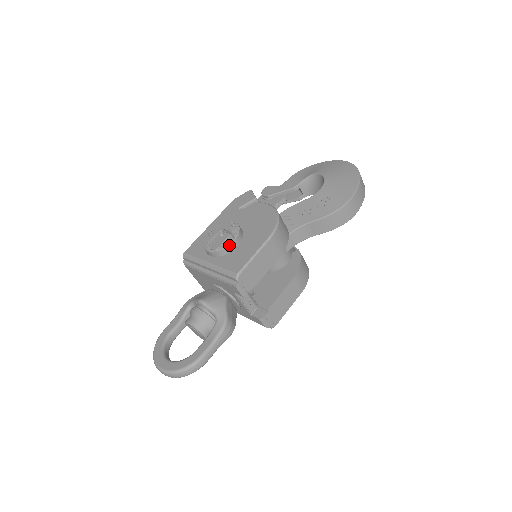
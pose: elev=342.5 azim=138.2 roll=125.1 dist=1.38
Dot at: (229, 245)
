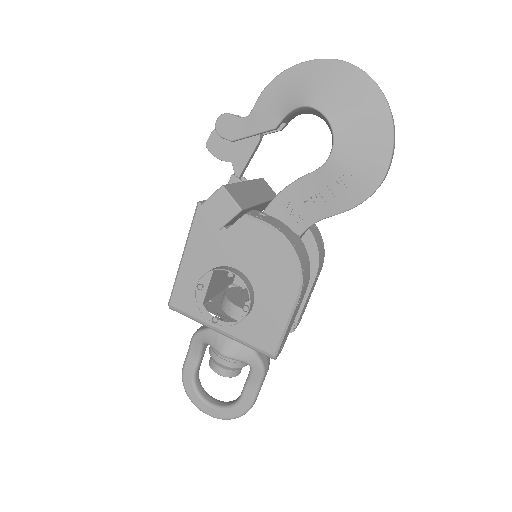
Dot at: occluded
